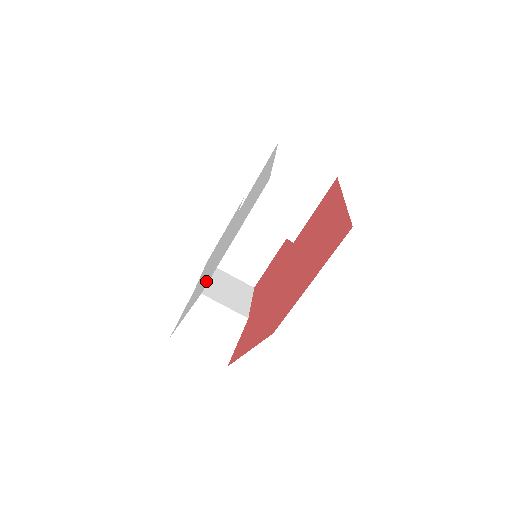
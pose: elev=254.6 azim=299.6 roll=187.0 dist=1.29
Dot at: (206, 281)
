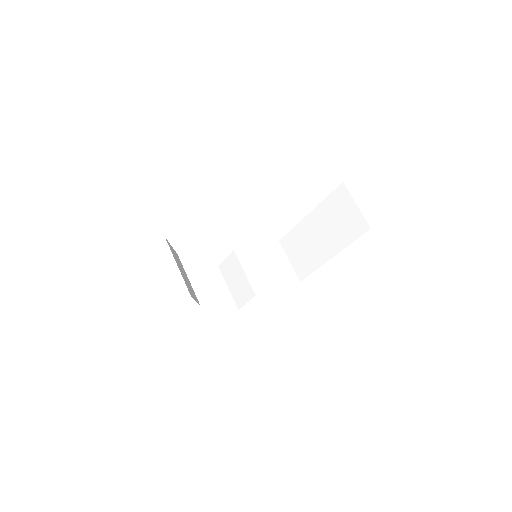
Dot at: occluded
